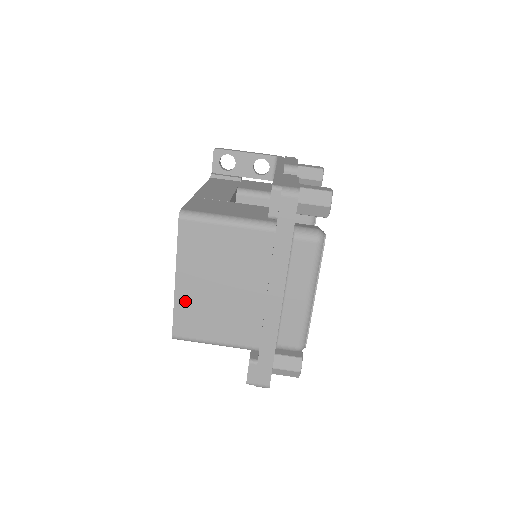
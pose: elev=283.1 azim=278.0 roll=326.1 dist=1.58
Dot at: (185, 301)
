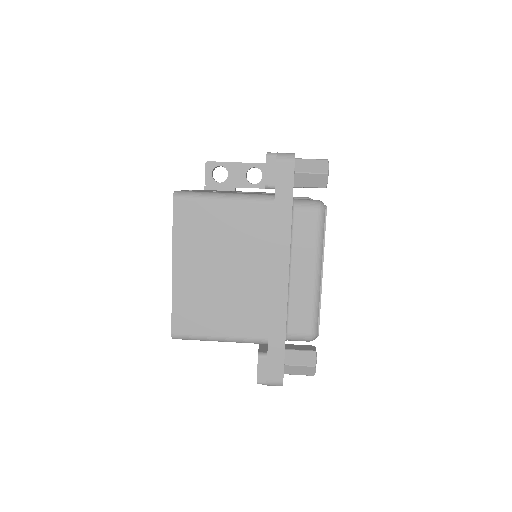
Dot at: (184, 291)
